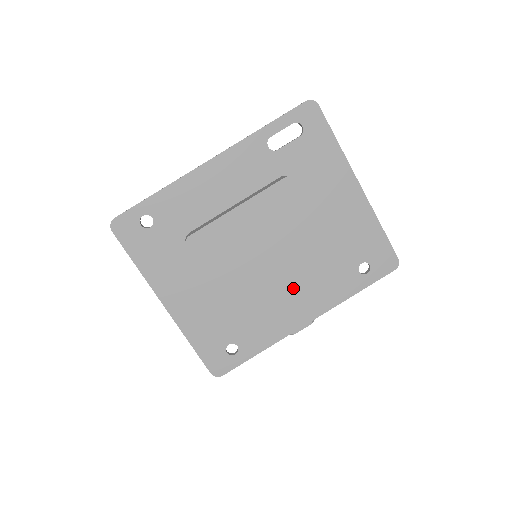
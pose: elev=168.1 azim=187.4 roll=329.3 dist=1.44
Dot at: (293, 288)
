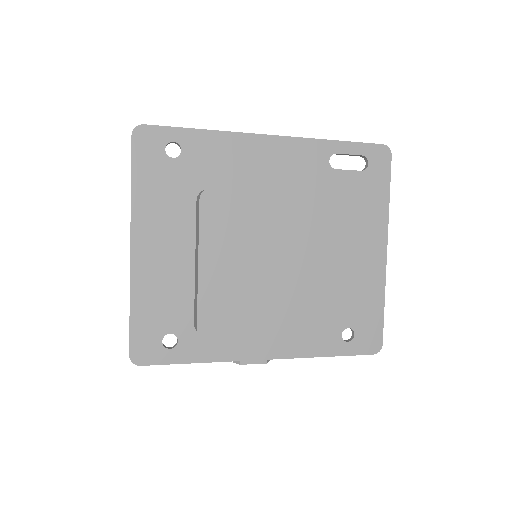
Dot at: (277, 308)
